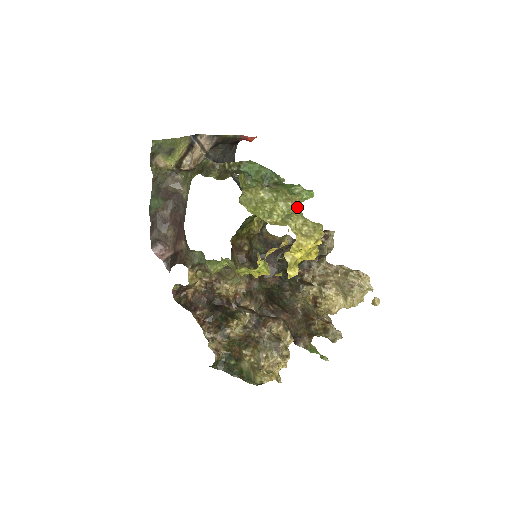
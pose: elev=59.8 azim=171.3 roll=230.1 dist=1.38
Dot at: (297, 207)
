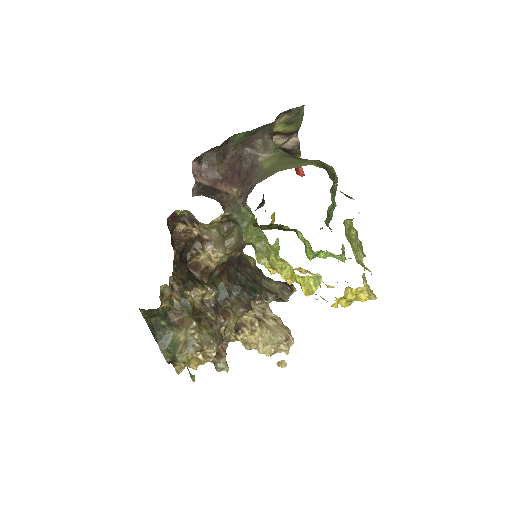
Dot at: (326, 256)
